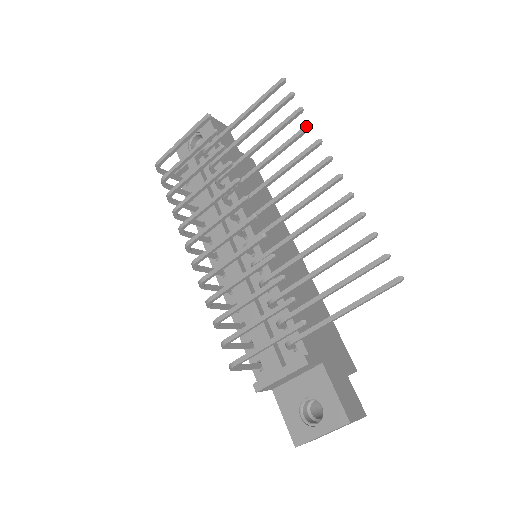
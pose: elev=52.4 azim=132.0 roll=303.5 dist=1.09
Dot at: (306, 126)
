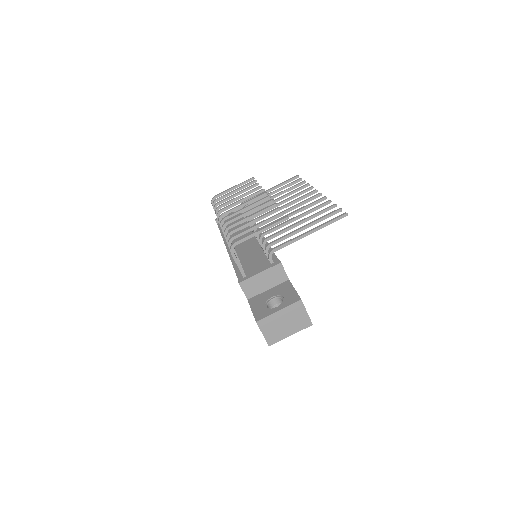
Dot at: (306, 184)
